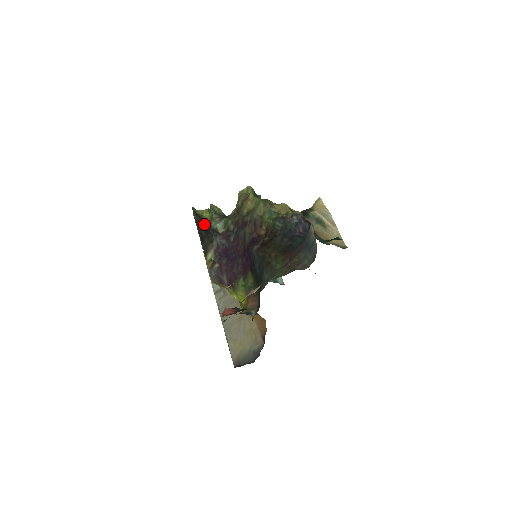
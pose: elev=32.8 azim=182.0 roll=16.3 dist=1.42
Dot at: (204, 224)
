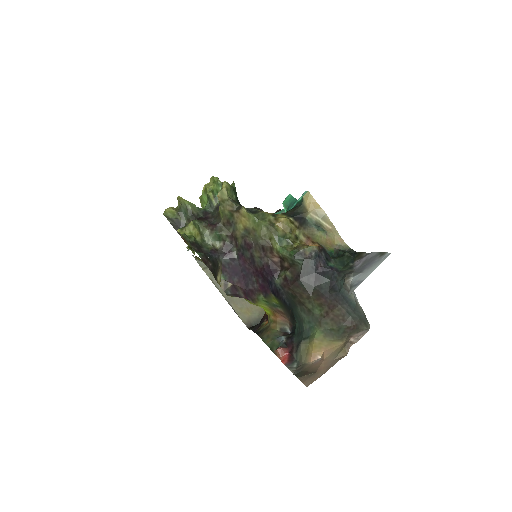
Dot at: (202, 250)
